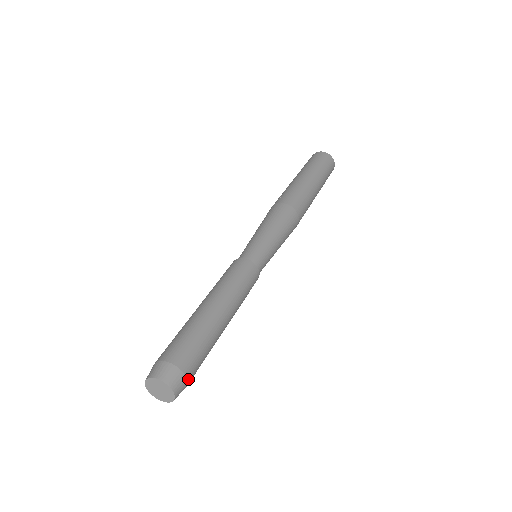
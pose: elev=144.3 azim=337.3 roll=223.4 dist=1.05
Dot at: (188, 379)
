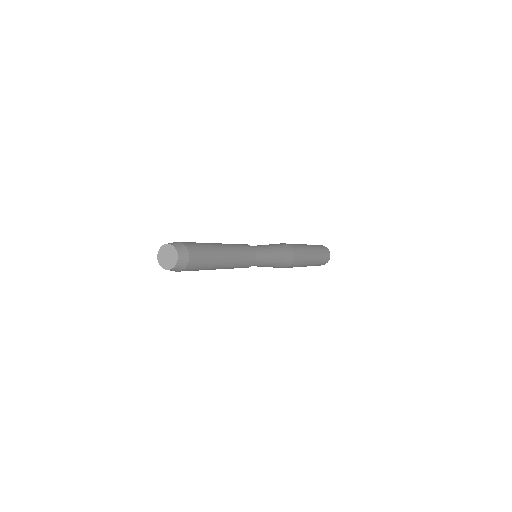
Dot at: (186, 246)
